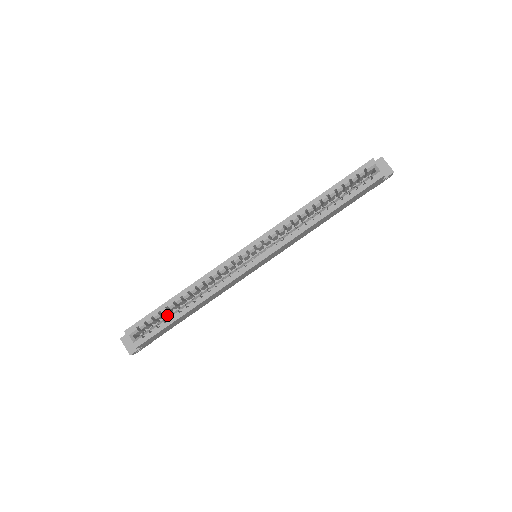
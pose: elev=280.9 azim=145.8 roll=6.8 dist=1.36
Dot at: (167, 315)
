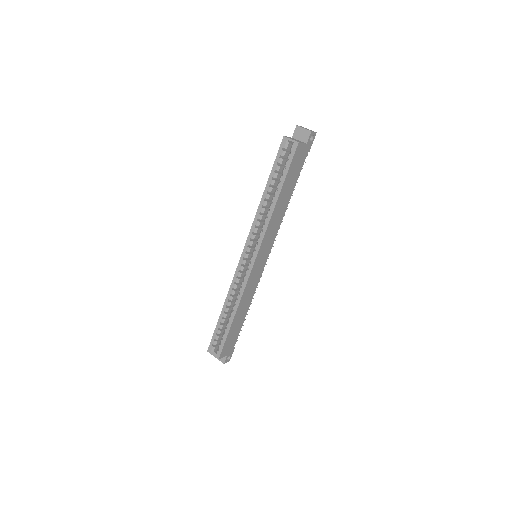
Dot at: occluded
